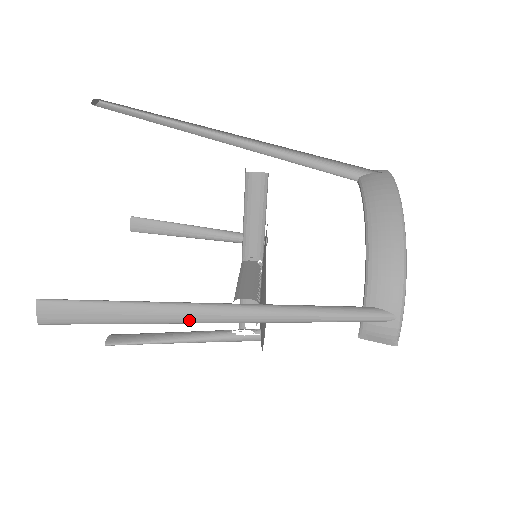
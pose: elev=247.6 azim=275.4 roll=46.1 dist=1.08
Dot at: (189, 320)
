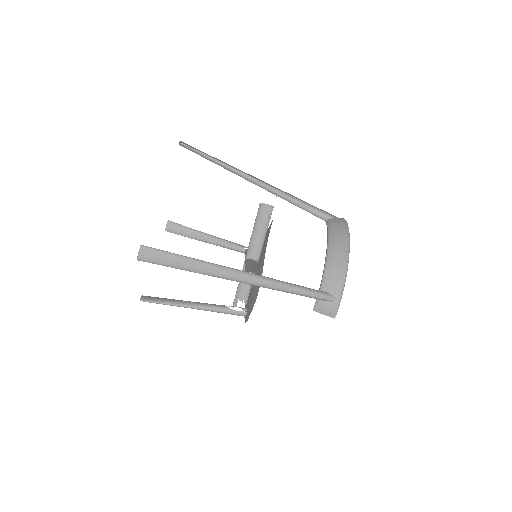
Dot at: (221, 276)
